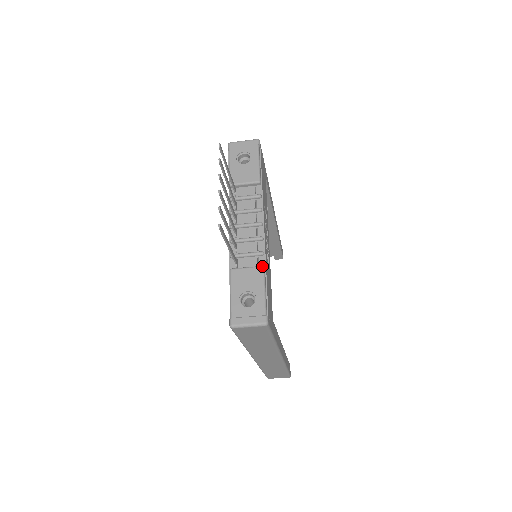
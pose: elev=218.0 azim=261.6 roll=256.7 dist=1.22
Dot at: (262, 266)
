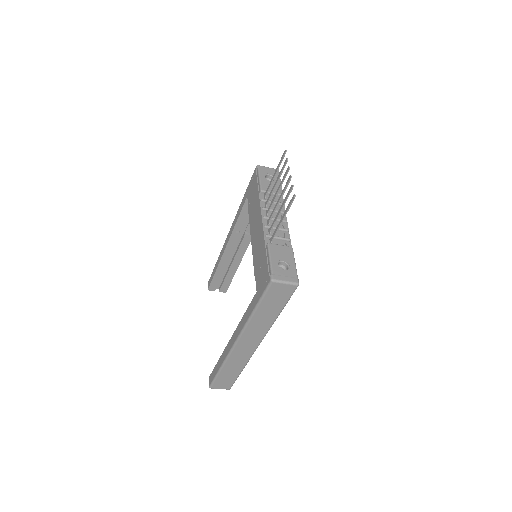
Dot at: occluded
